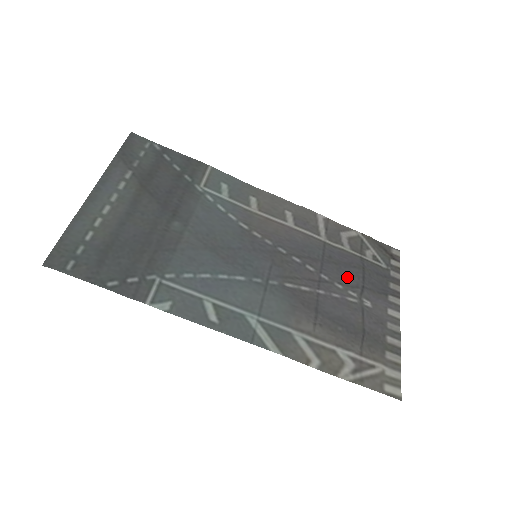
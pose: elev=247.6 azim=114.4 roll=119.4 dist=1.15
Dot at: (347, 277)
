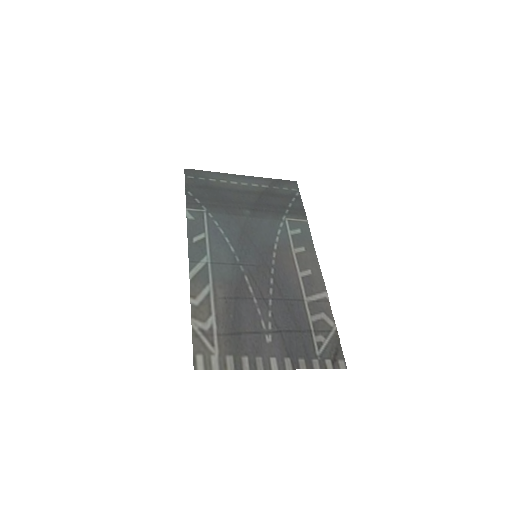
Dot at: (282, 320)
